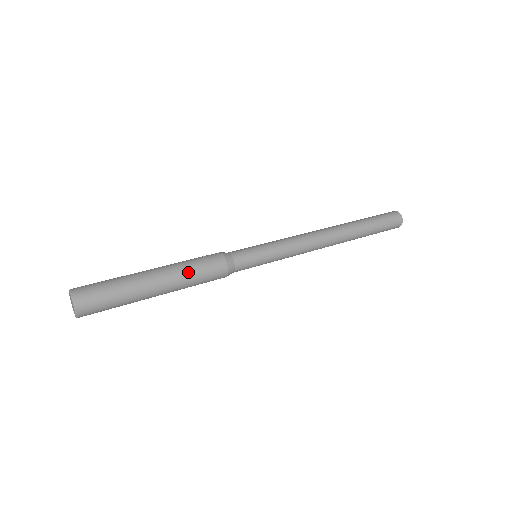
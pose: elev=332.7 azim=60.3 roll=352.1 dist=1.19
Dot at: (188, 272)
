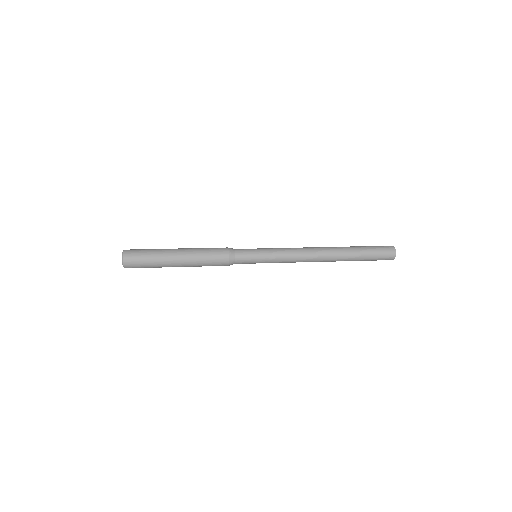
Dot at: (199, 250)
